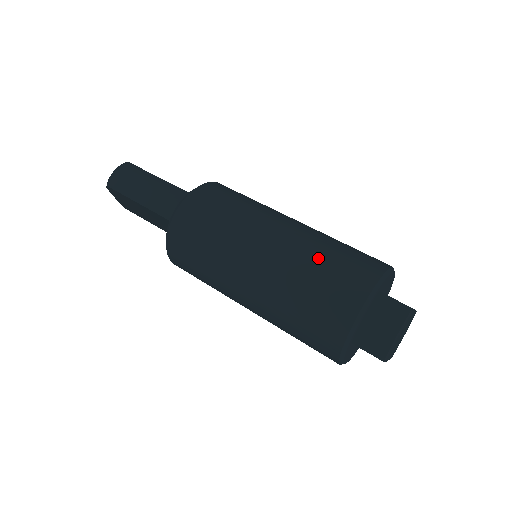
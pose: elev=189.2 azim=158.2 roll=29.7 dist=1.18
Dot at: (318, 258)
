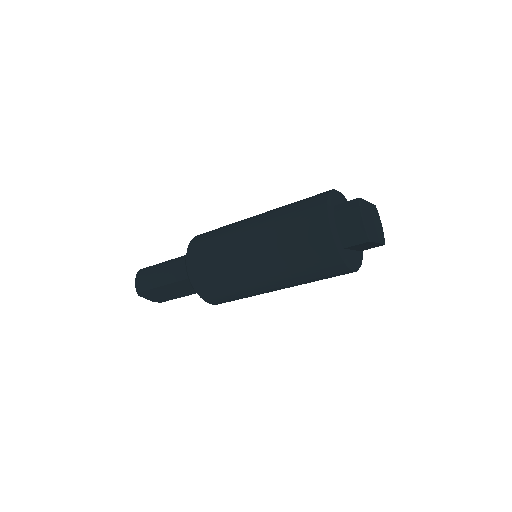
Dot at: (285, 218)
